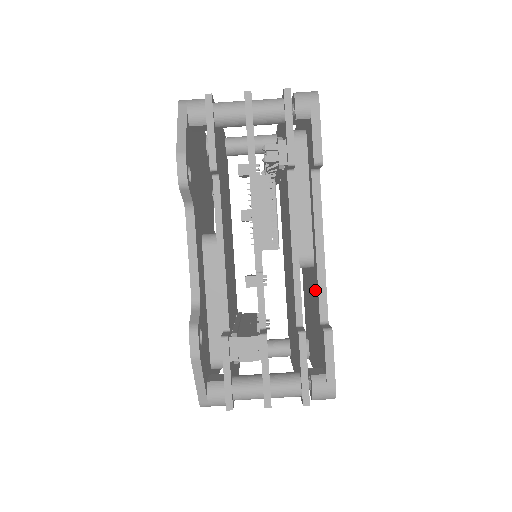
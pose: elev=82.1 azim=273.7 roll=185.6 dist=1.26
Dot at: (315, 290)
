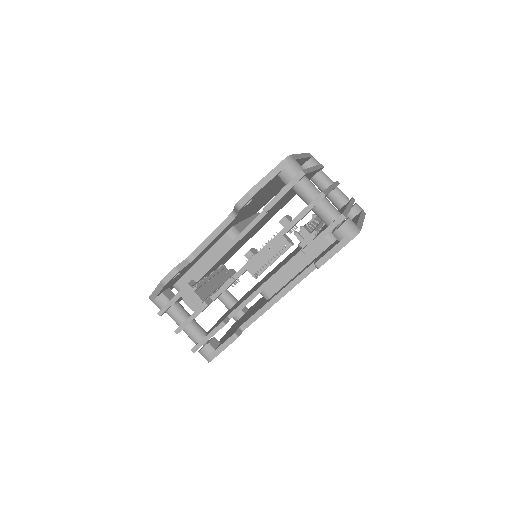
Dot at: occluded
